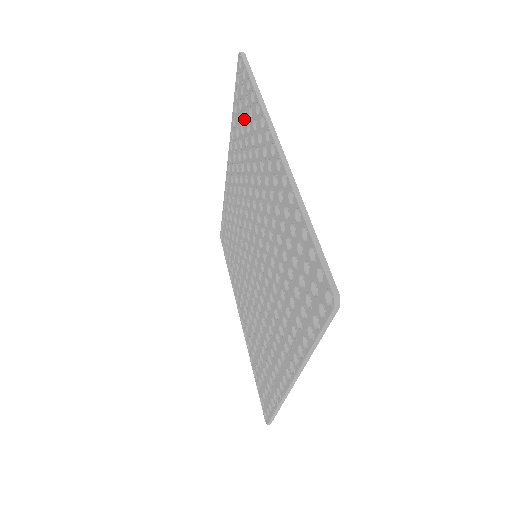
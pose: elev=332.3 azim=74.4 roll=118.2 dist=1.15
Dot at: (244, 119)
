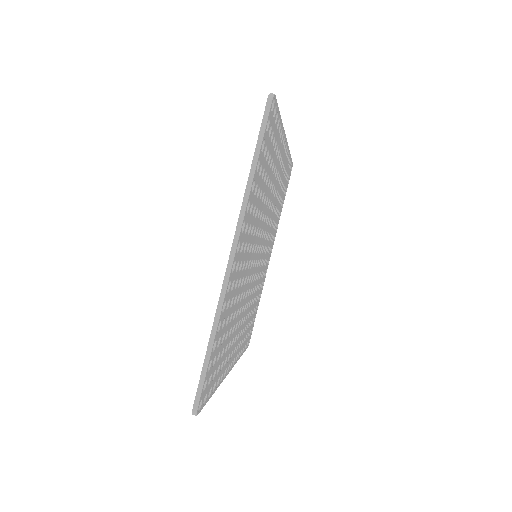
Dot at: occluded
